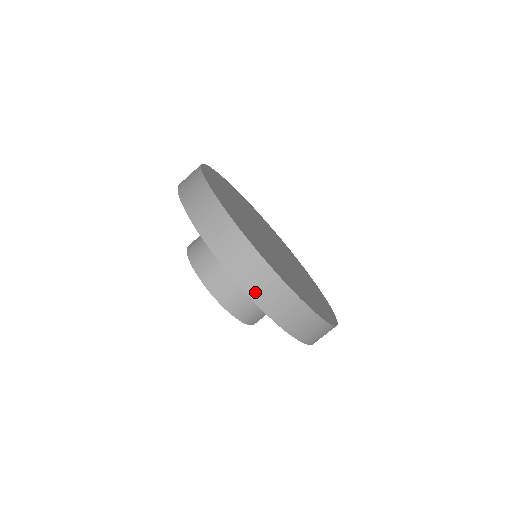
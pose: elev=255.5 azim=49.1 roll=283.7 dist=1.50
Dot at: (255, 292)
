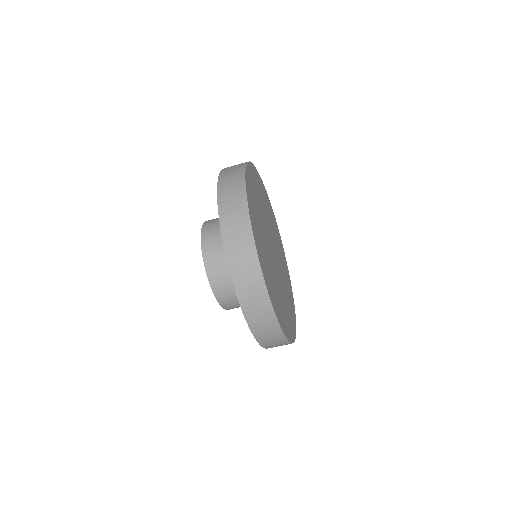
Dot at: (255, 325)
